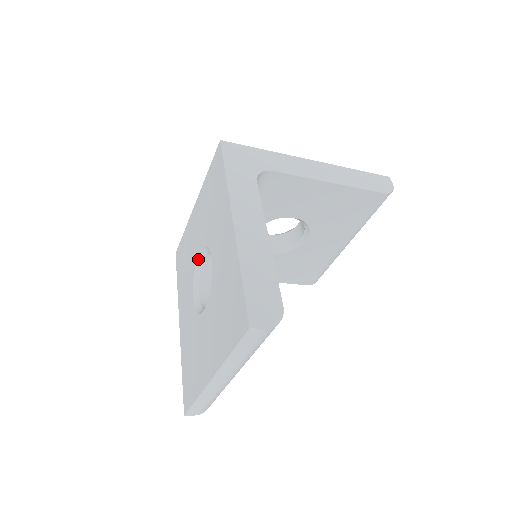
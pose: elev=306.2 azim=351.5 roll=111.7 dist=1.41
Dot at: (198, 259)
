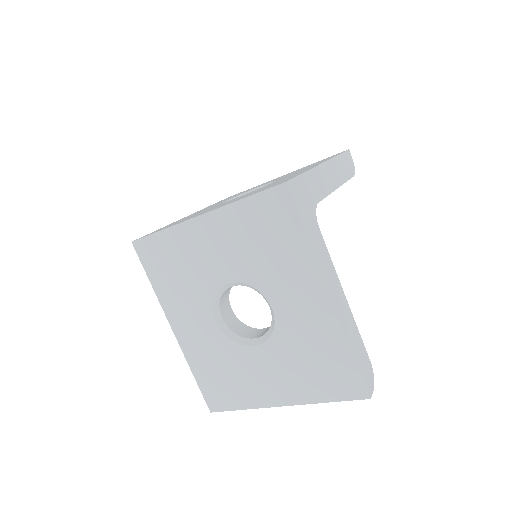
Dot at: (223, 287)
